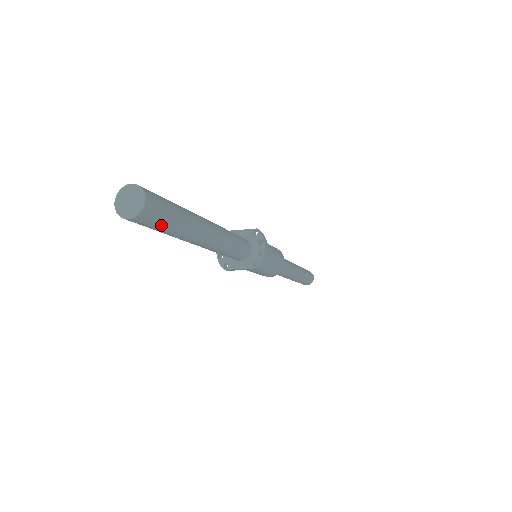
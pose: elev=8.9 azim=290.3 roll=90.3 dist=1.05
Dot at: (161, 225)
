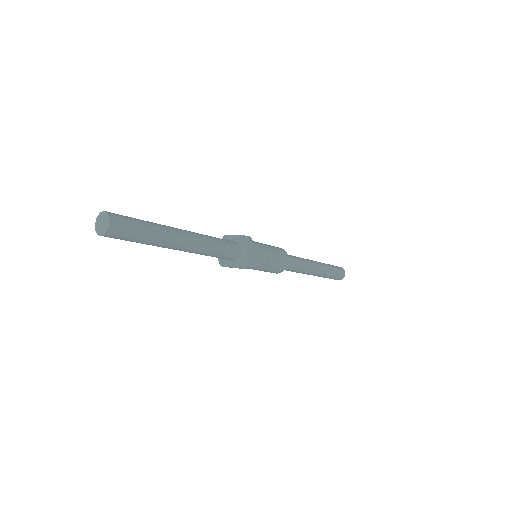
Dot at: (130, 239)
